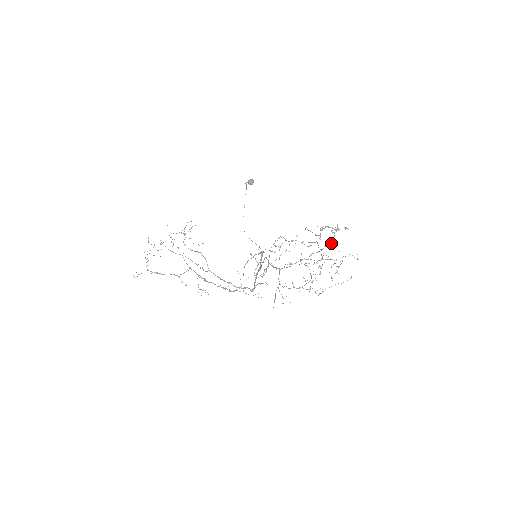
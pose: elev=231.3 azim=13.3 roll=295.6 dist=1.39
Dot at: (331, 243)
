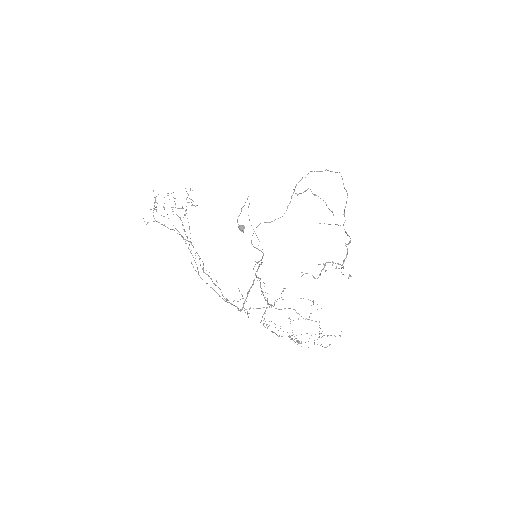
Dot at: occluded
